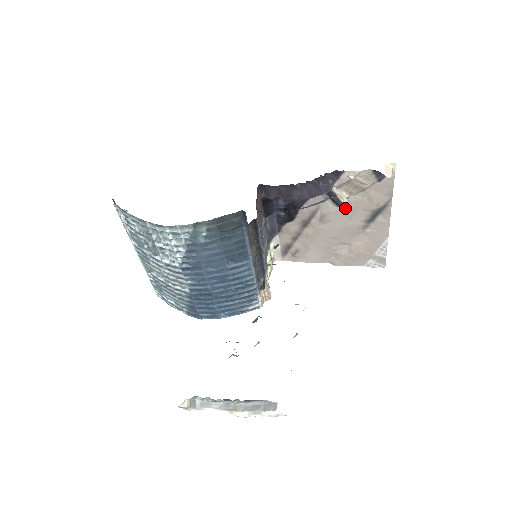
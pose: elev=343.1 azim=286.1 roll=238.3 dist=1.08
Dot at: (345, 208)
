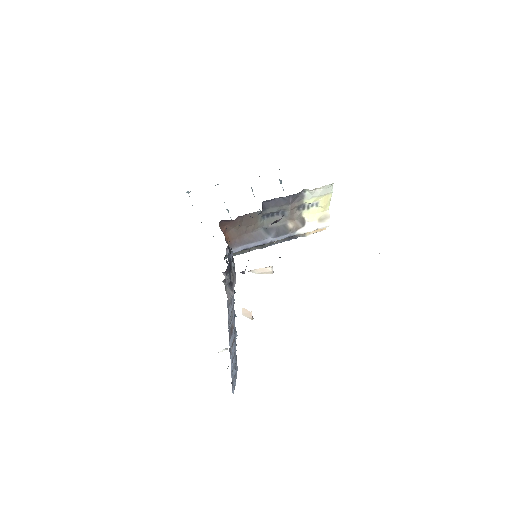
Dot at: occluded
